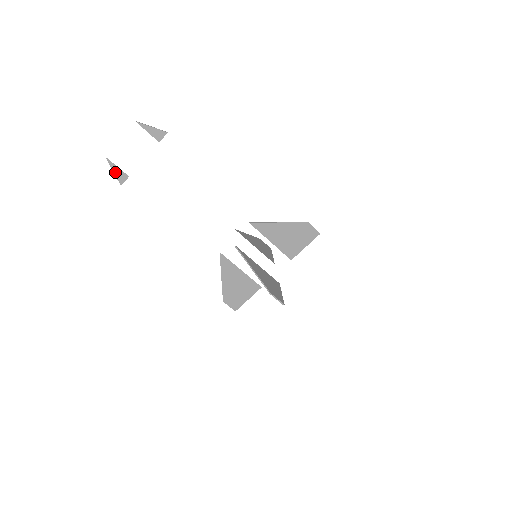
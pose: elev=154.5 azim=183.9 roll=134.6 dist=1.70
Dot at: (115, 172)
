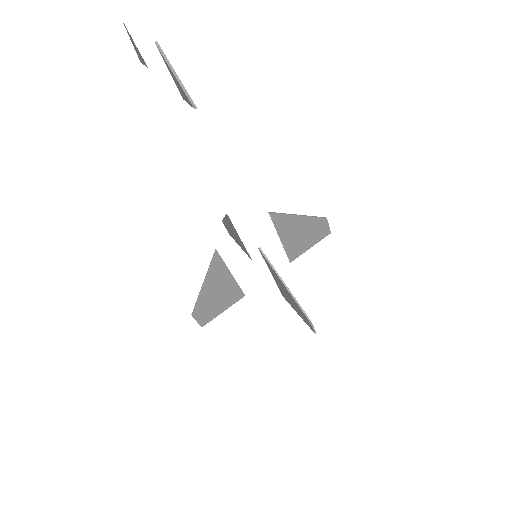
Dot at: (134, 44)
